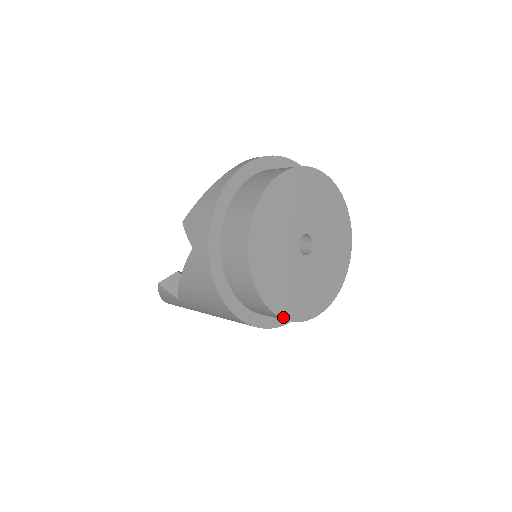
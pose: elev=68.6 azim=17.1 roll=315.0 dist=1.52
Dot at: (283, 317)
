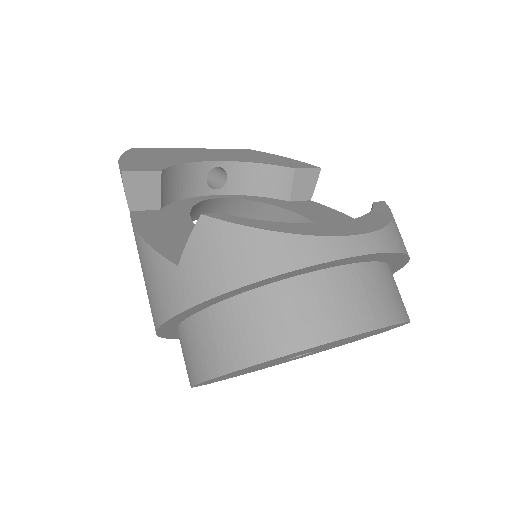
Dot at: (201, 385)
